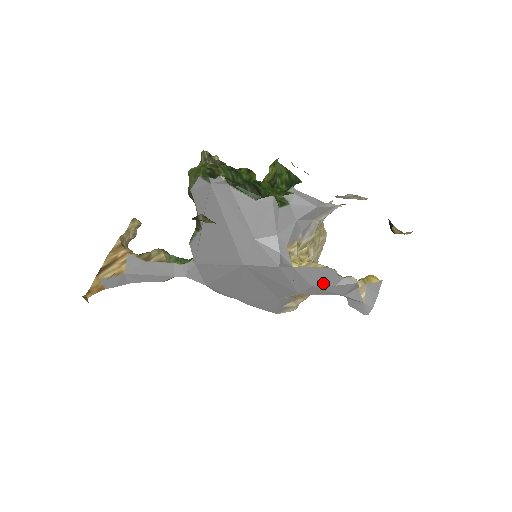
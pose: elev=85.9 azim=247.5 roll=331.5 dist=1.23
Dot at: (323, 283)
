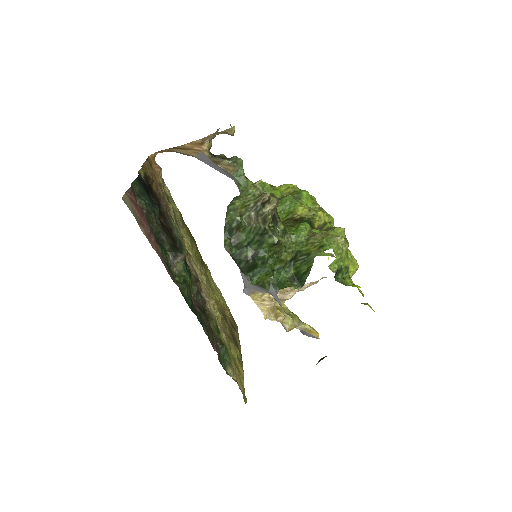
Dot at: occluded
